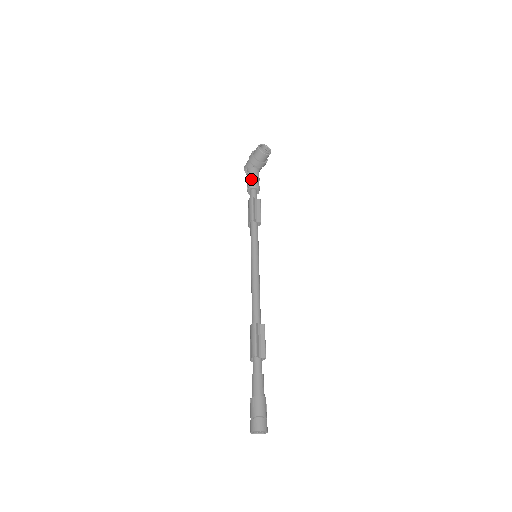
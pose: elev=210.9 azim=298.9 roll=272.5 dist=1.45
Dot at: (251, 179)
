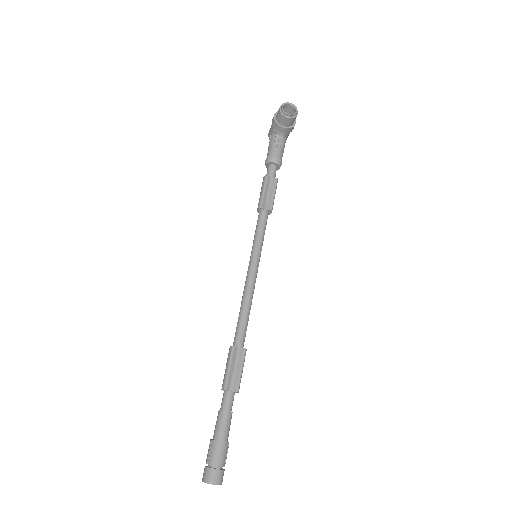
Dot at: (271, 150)
